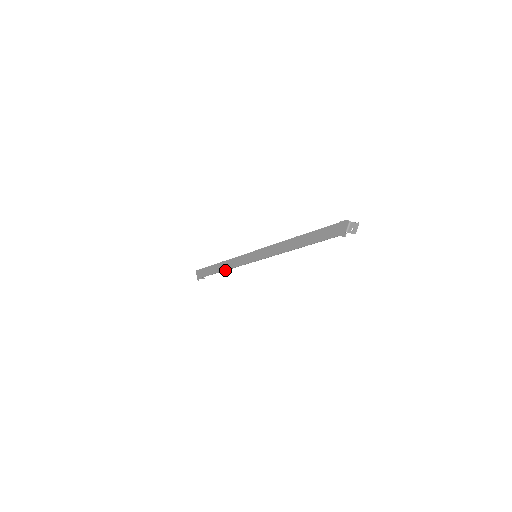
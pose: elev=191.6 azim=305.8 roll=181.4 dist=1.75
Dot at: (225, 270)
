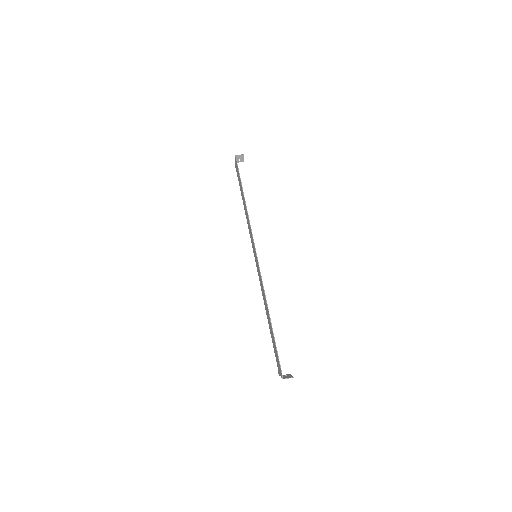
Dot at: (245, 211)
